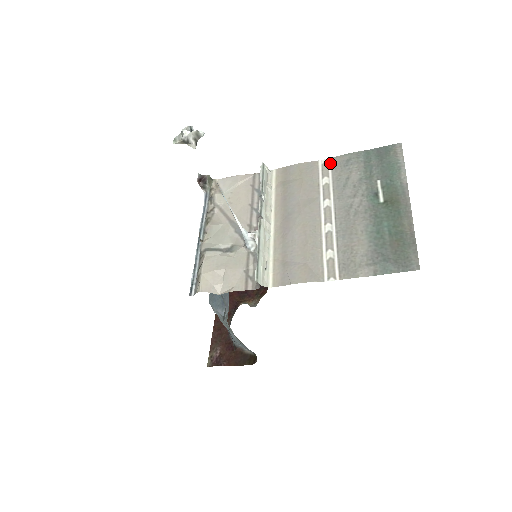
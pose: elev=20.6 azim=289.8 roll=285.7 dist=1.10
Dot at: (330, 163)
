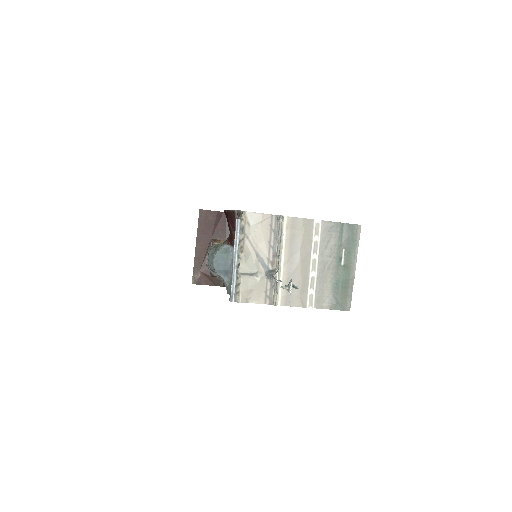
Dot at: (321, 225)
